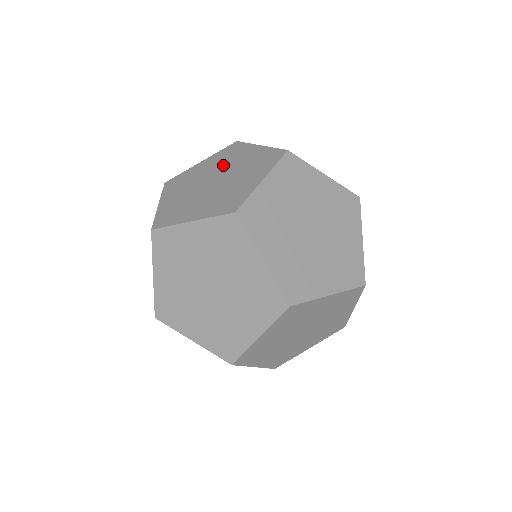
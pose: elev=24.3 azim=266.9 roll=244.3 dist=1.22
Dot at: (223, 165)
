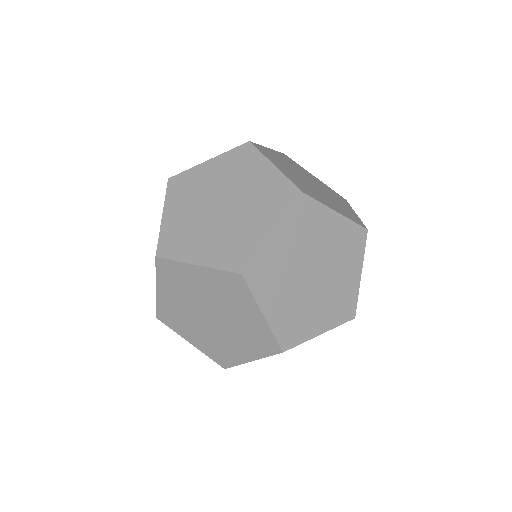
Dot at: occluded
